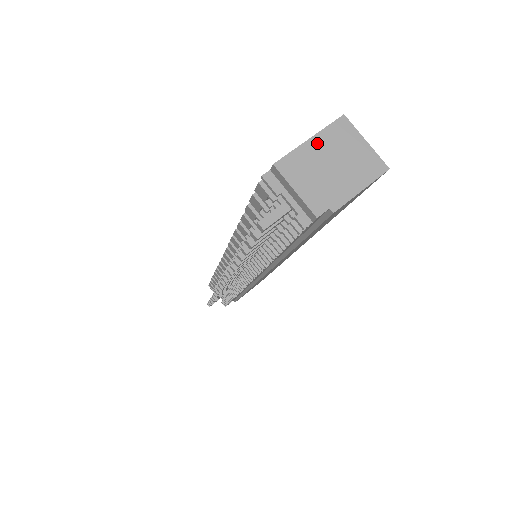
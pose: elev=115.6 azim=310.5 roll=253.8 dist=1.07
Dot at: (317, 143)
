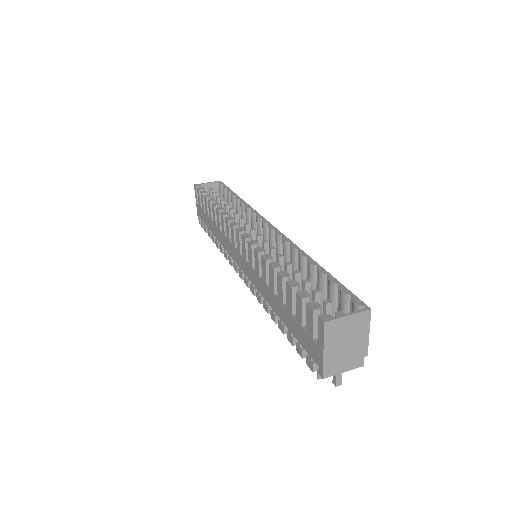
Dot at: (329, 348)
